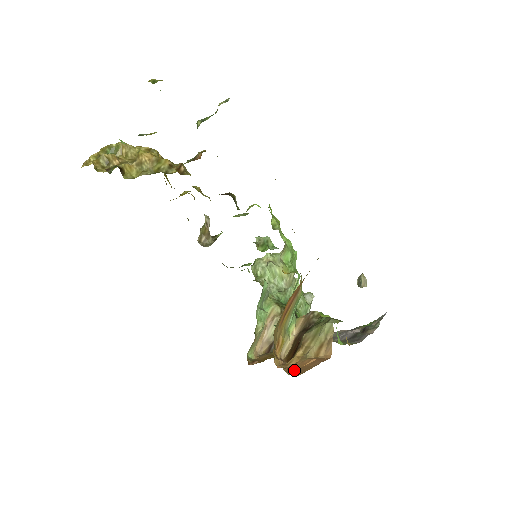
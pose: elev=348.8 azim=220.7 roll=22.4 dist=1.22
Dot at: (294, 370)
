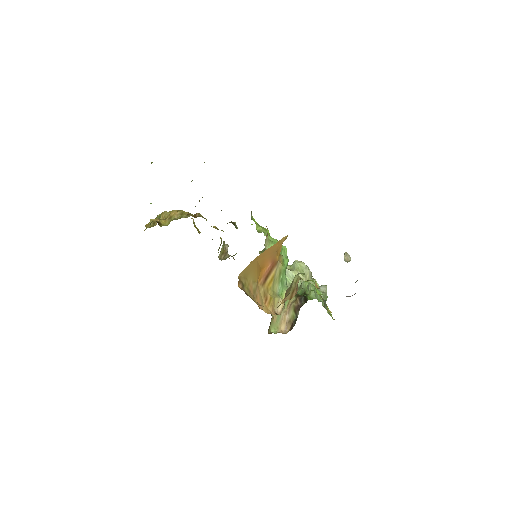
Dot at: occluded
